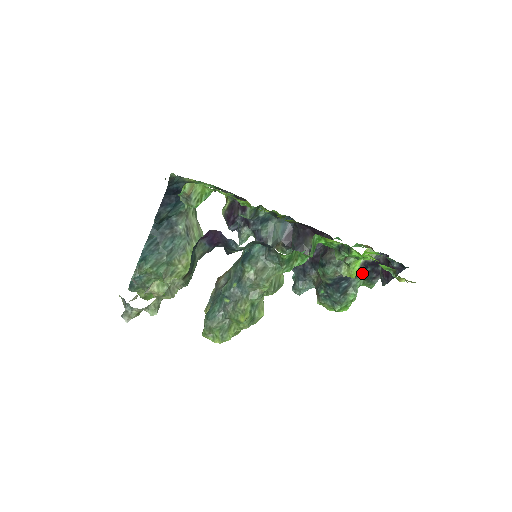
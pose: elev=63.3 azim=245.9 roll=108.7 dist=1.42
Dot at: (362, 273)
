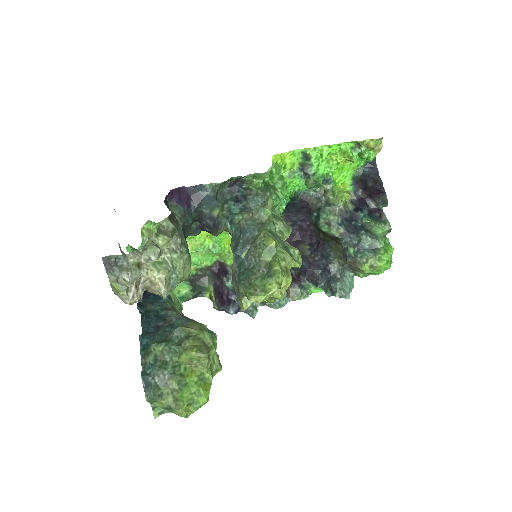
Dot at: (364, 216)
